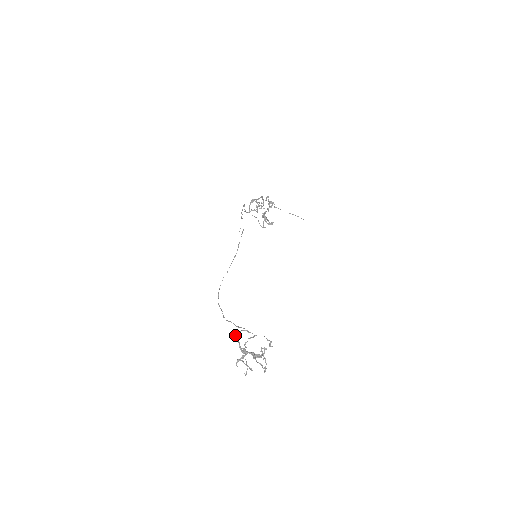
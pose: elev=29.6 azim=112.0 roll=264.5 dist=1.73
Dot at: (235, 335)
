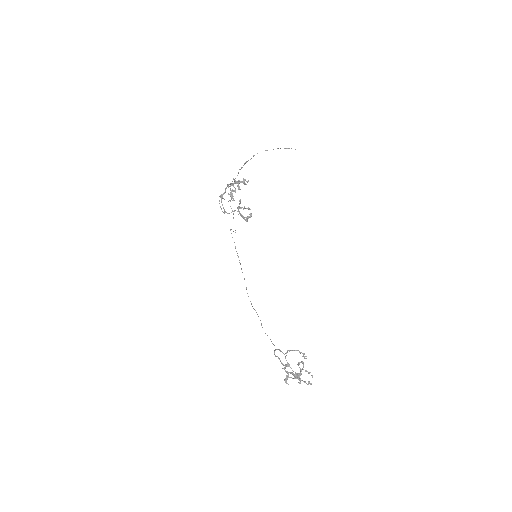
Dot at: (274, 353)
